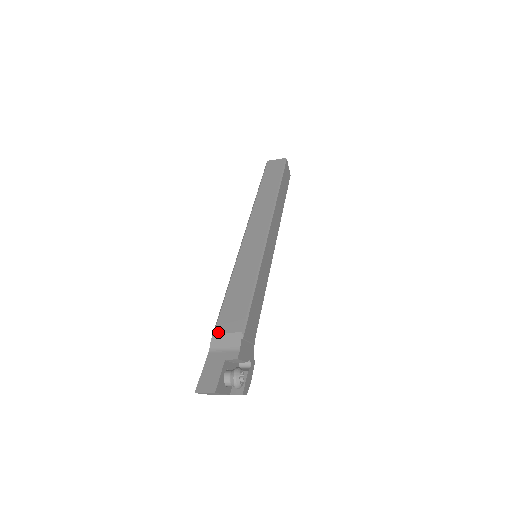
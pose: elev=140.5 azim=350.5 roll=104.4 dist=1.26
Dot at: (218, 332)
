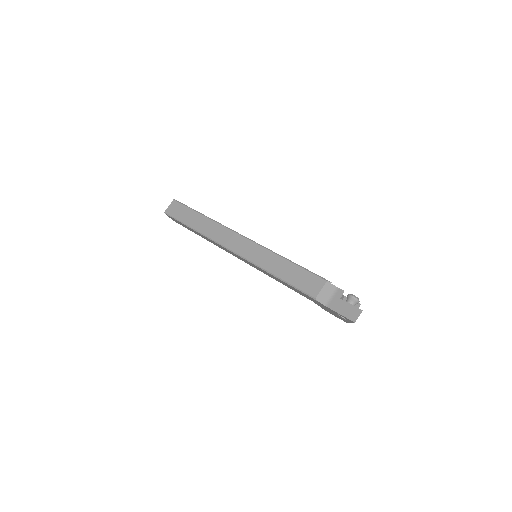
Dot at: (316, 295)
